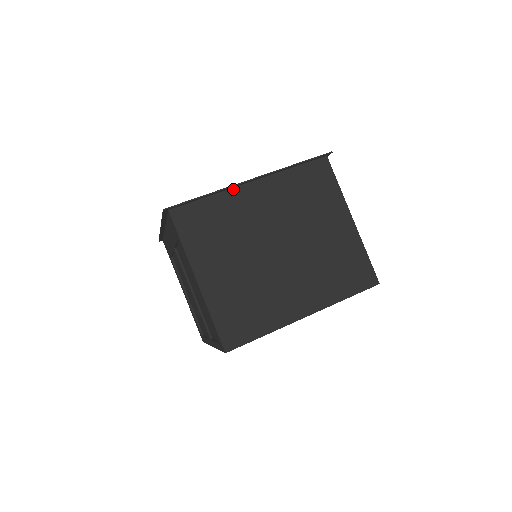
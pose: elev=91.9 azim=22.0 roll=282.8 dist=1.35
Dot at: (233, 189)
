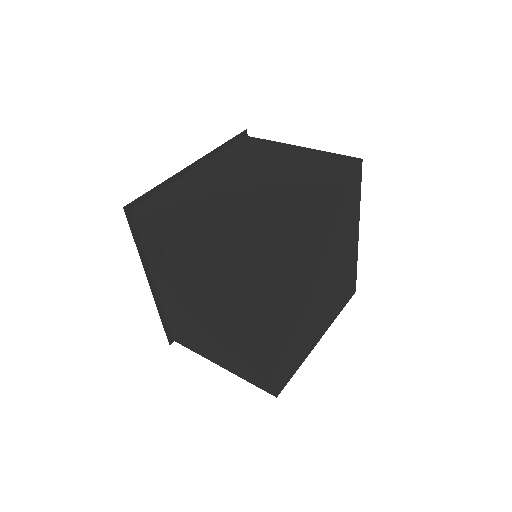
Dot at: (181, 178)
